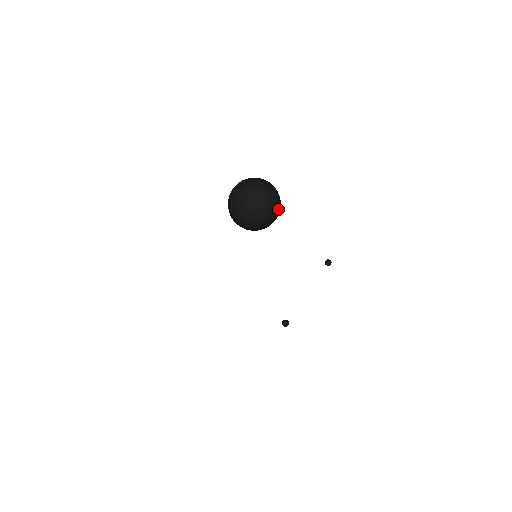
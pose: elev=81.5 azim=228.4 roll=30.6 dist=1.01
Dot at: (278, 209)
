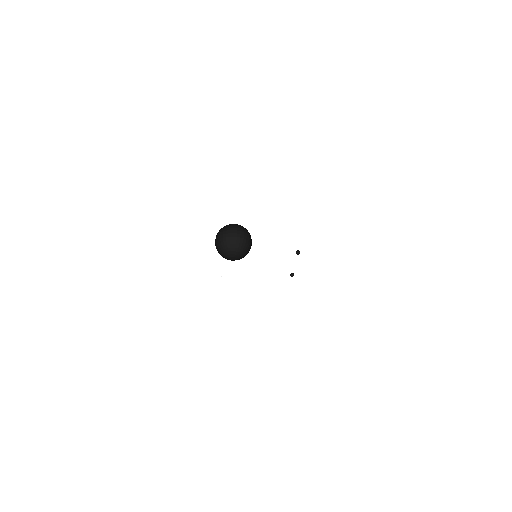
Dot at: (247, 250)
